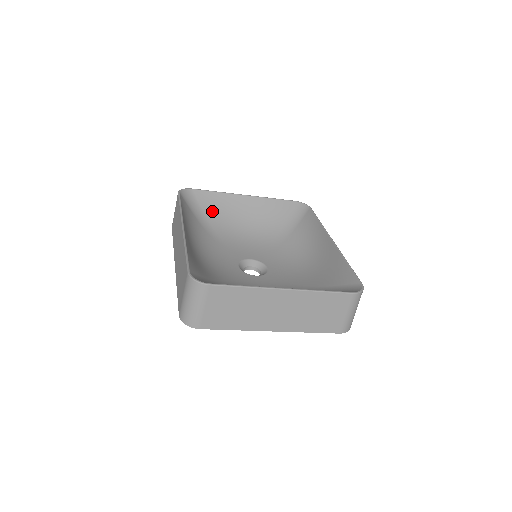
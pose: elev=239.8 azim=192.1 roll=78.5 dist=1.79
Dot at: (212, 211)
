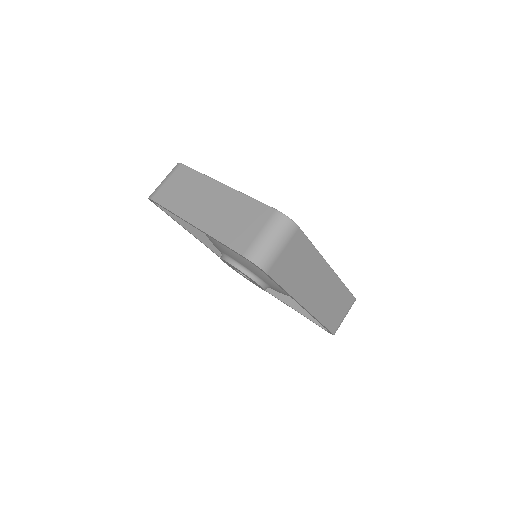
Dot at: occluded
